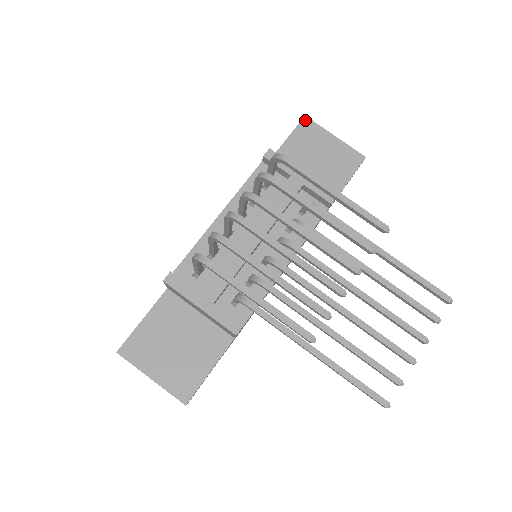
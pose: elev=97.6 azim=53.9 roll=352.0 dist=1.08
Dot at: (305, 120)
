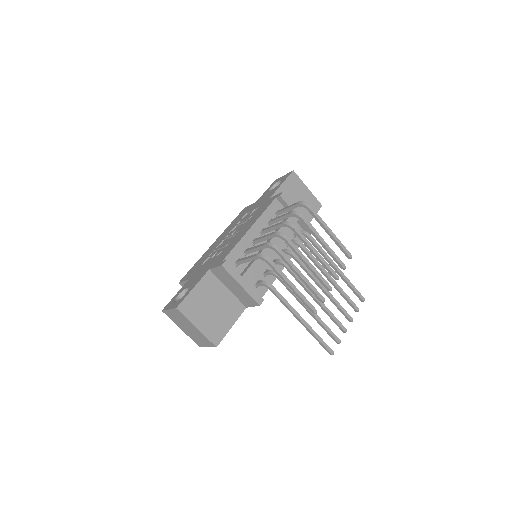
Dot at: (293, 173)
